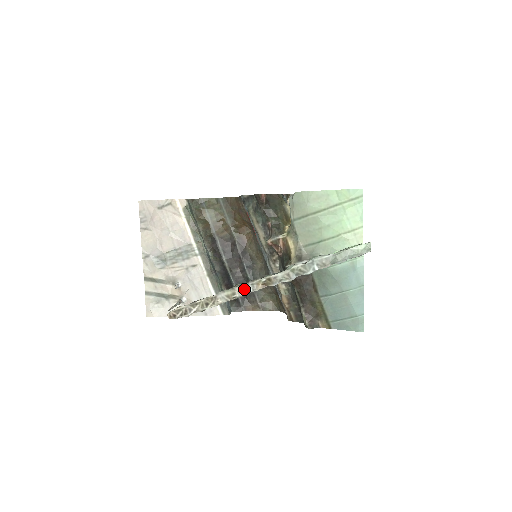
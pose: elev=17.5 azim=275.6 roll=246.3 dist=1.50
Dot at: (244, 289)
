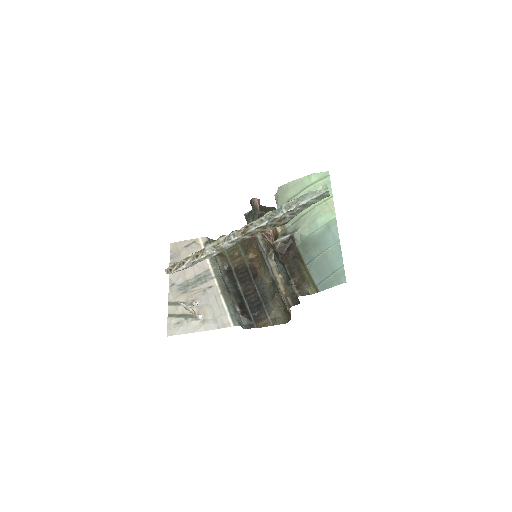
Dot at: (227, 238)
